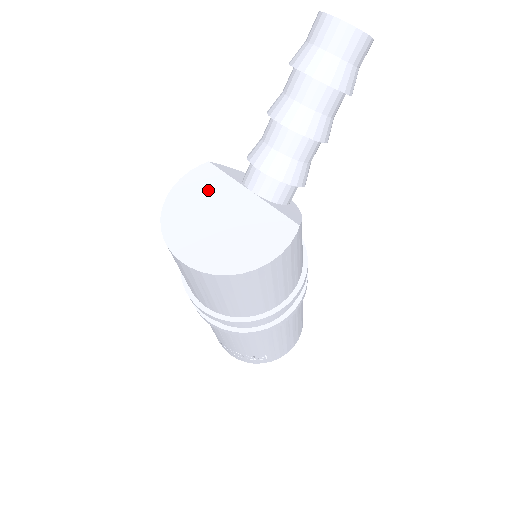
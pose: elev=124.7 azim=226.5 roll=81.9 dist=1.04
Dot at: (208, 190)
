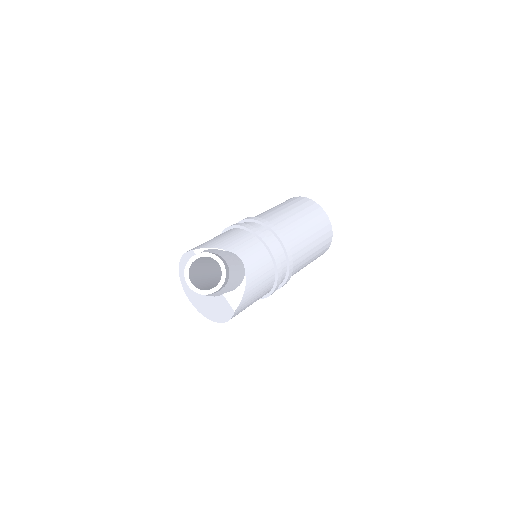
Dot at: occluded
